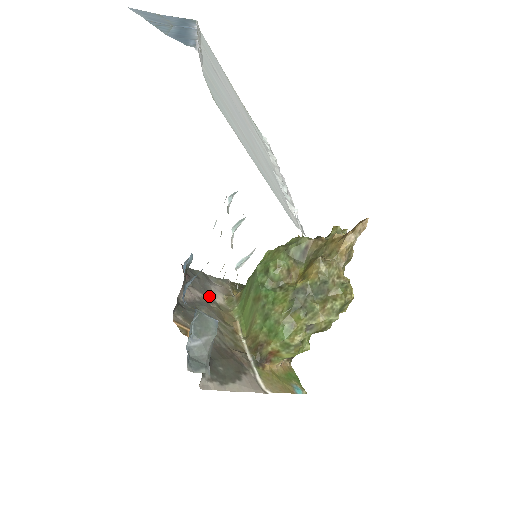
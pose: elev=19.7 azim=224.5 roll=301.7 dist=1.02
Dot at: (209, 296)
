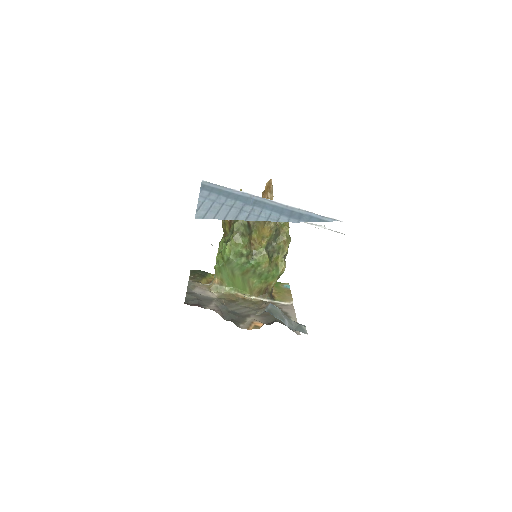
Dot at: (212, 300)
